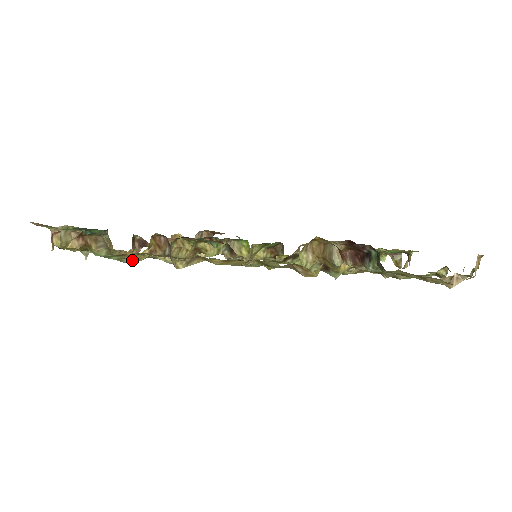
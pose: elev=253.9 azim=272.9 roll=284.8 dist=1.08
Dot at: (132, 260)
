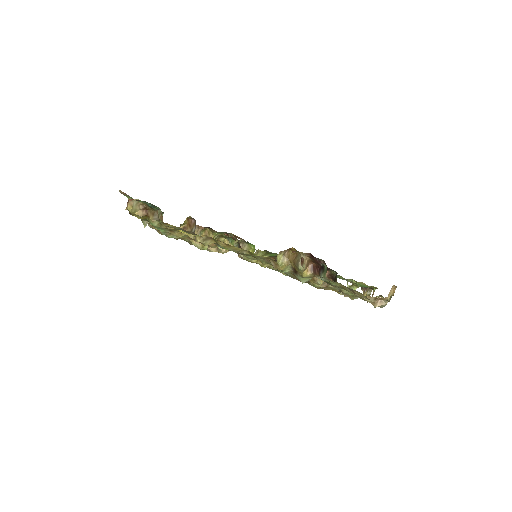
Dot at: (174, 237)
